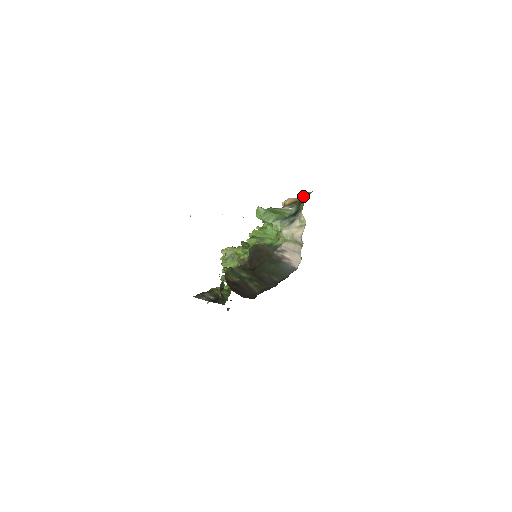
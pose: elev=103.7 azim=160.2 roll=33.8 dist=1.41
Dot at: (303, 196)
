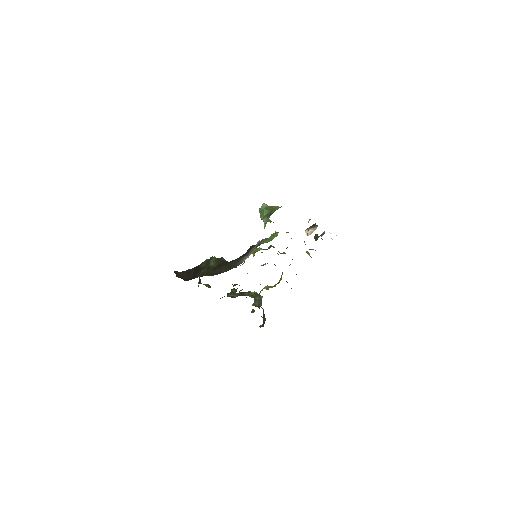
Dot at: occluded
